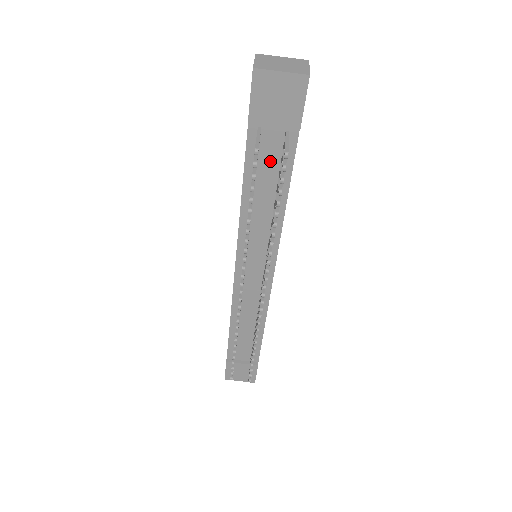
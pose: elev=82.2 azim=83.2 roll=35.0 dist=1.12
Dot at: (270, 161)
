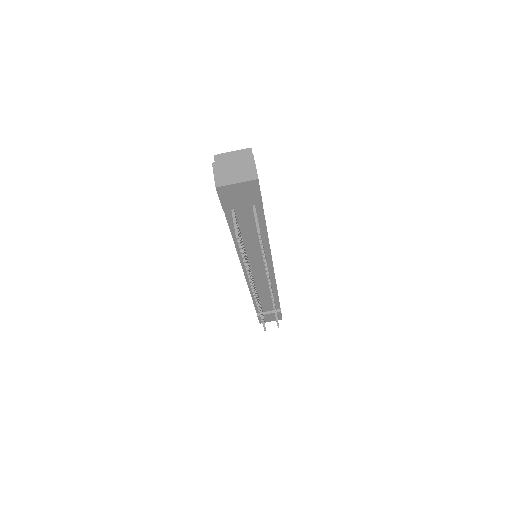
Dot at: (247, 221)
